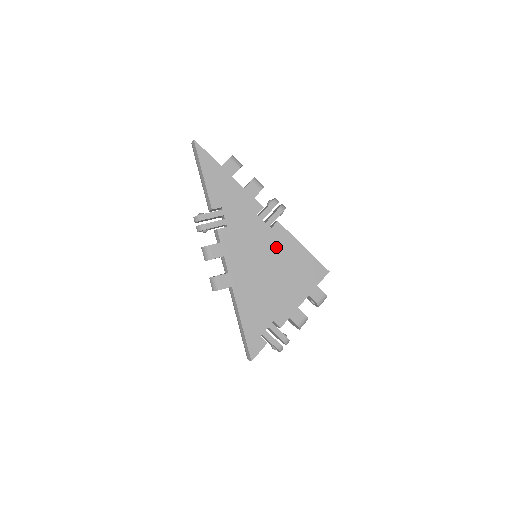
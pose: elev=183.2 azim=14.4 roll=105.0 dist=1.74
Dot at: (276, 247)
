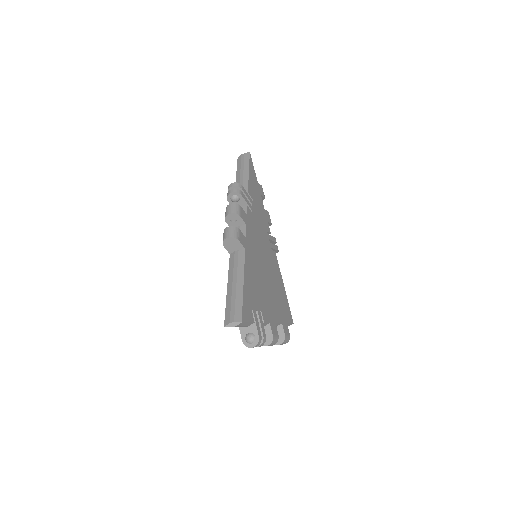
Dot at: (272, 264)
